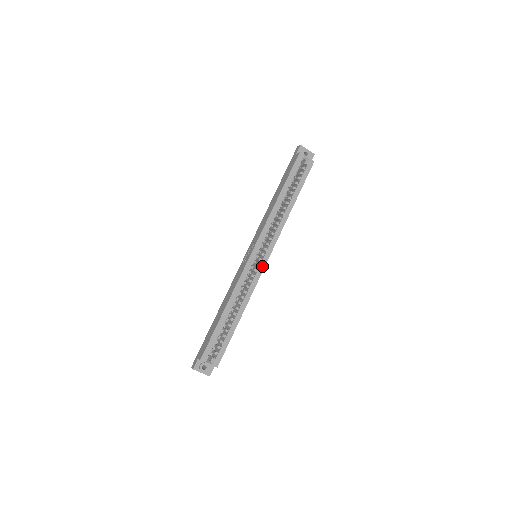
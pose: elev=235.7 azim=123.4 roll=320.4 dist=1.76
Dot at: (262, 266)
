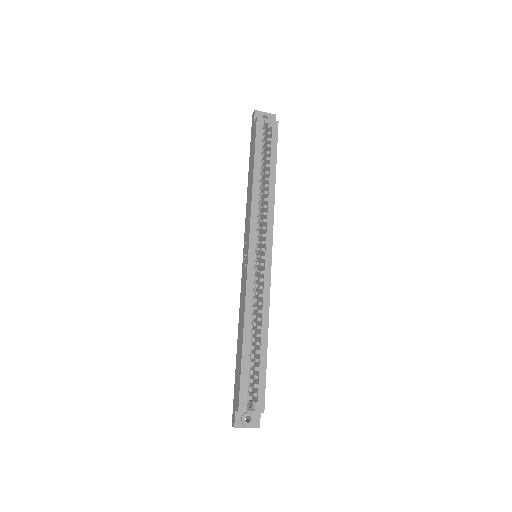
Dot at: (268, 264)
